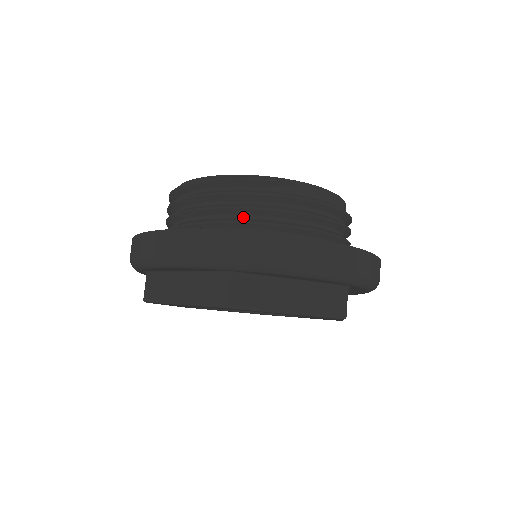
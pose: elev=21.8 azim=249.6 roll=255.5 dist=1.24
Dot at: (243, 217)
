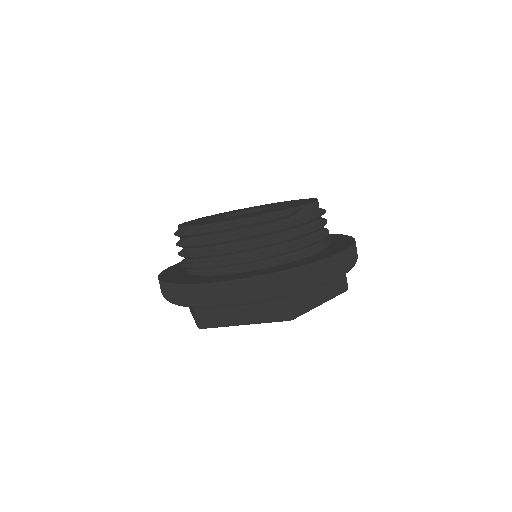
Dot at: (276, 247)
